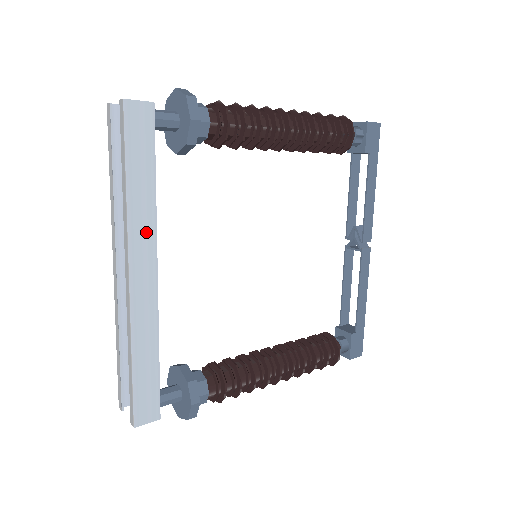
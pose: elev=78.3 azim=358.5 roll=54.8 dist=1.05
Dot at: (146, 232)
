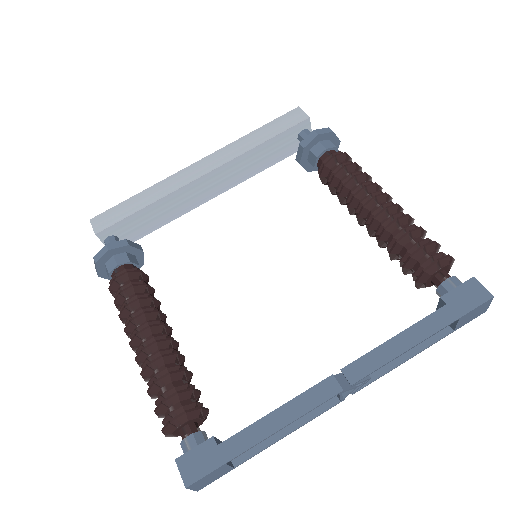
Dot at: (229, 155)
